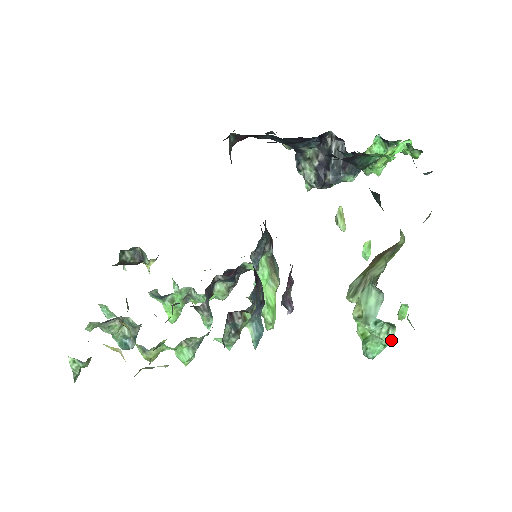
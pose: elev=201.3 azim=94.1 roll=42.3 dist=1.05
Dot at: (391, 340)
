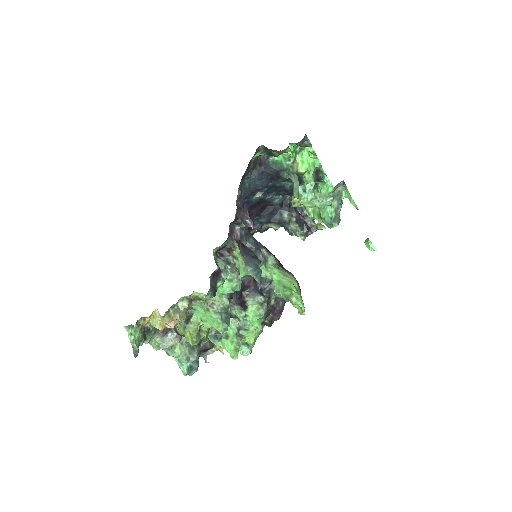
Dot at: (320, 190)
